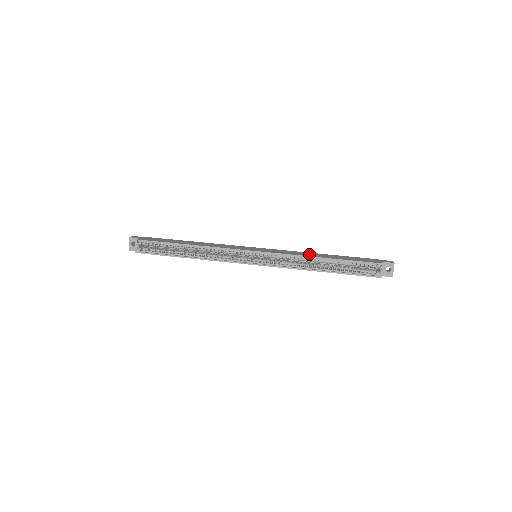
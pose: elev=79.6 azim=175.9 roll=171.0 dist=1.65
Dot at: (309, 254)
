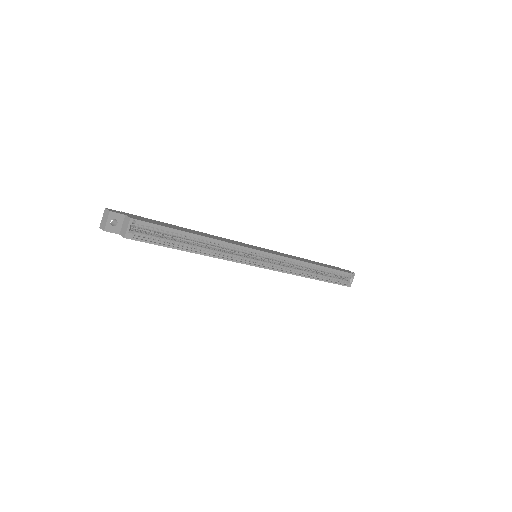
Dot at: (302, 259)
